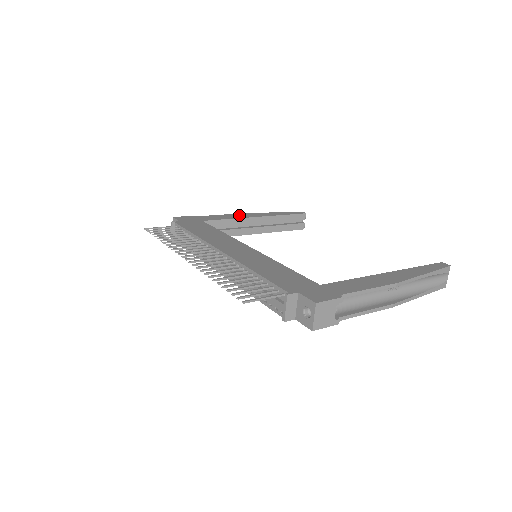
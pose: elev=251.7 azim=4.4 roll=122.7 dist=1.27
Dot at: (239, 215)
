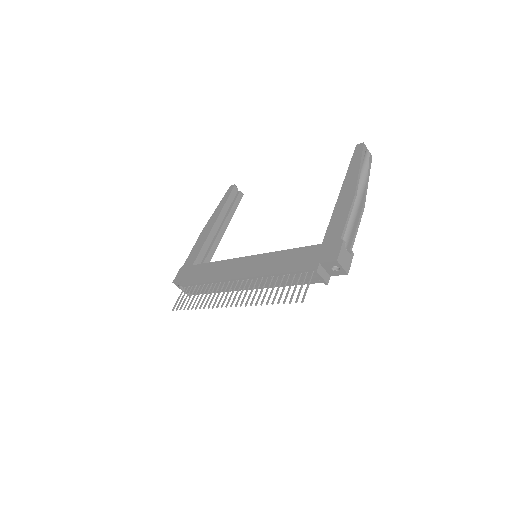
Dot at: (203, 234)
